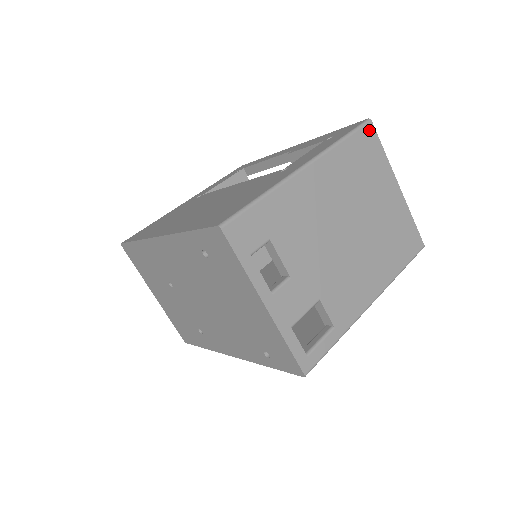
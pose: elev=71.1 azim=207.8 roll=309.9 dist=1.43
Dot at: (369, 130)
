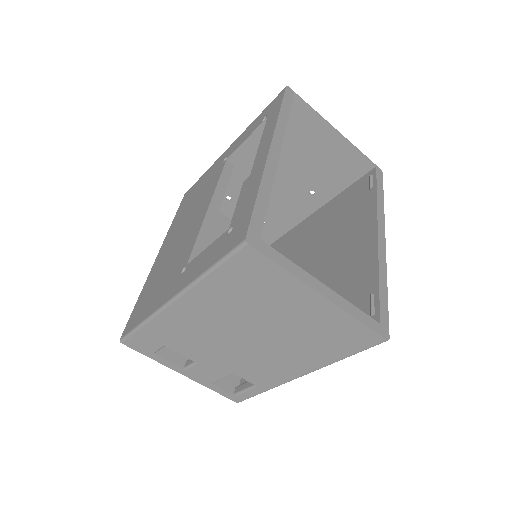
Dot at: (248, 254)
